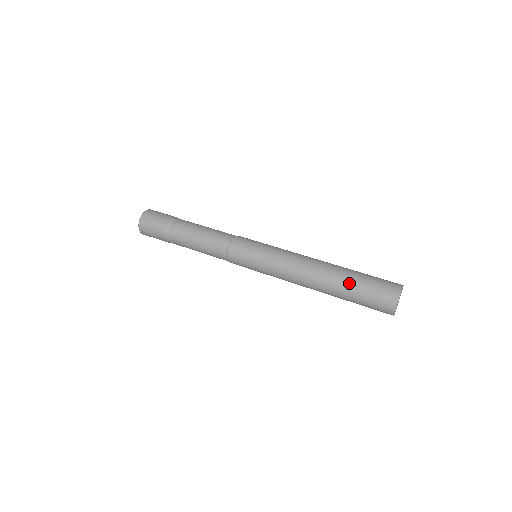
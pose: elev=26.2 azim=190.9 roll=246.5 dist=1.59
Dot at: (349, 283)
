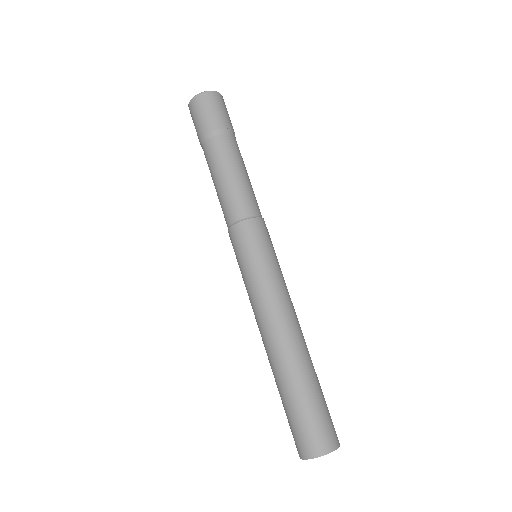
Dot at: (310, 384)
